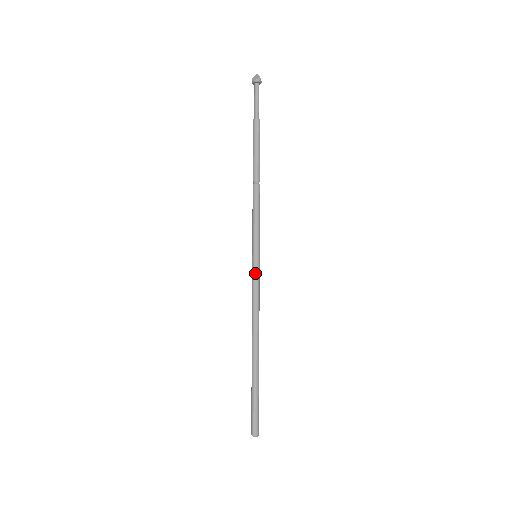
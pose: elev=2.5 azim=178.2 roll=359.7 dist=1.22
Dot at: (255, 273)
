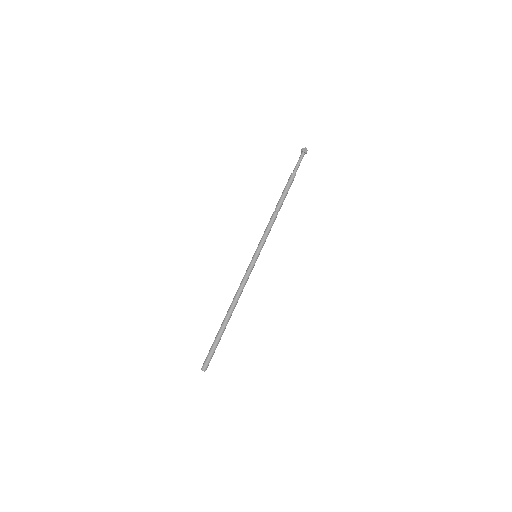
Dot at: (252, 266)
